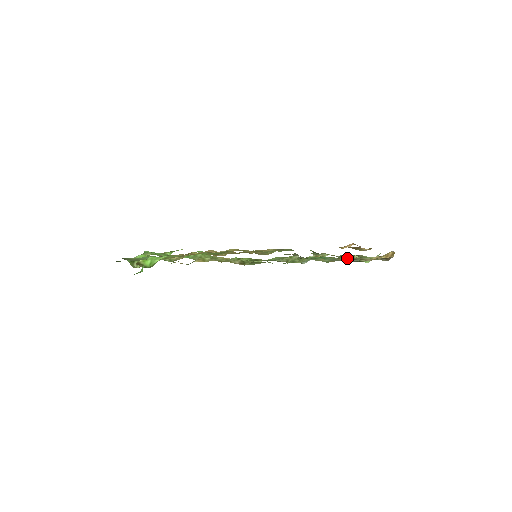
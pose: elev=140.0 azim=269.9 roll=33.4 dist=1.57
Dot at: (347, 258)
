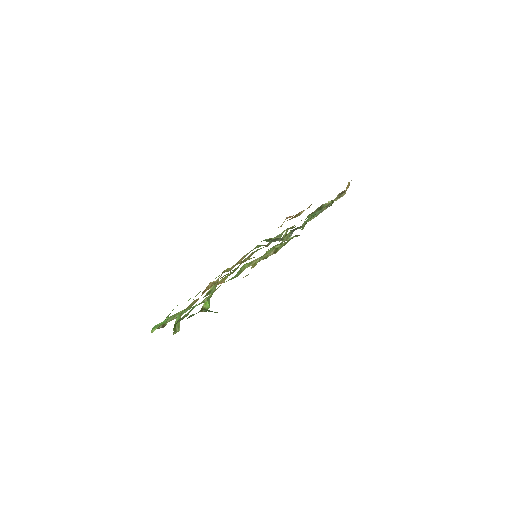
Dot at: occluded
